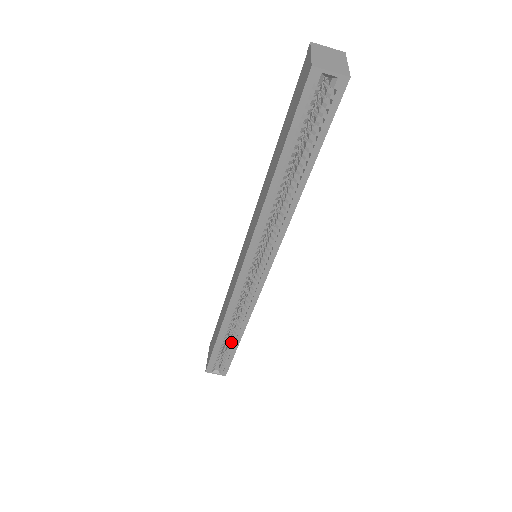
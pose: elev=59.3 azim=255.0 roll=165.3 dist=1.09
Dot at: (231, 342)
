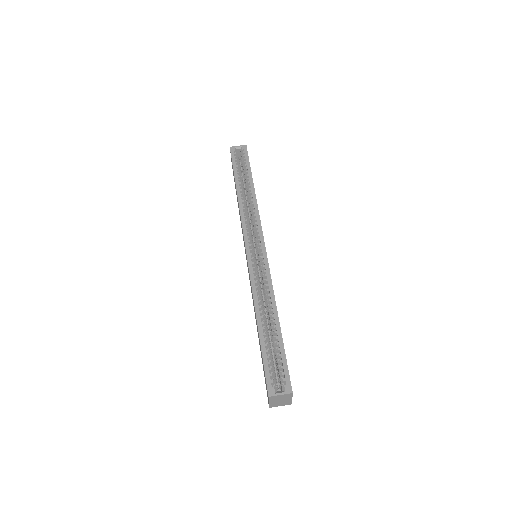
Dot at: (273, 332)
